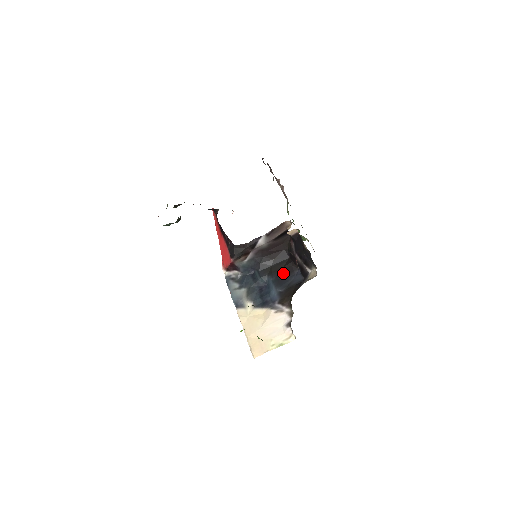
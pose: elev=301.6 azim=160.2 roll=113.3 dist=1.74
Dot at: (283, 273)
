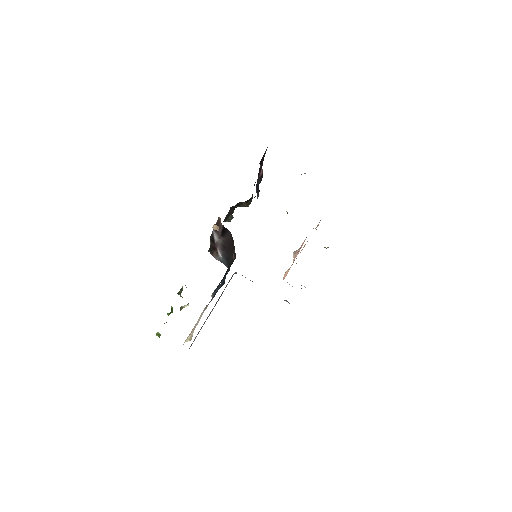
Dot at: occluded
